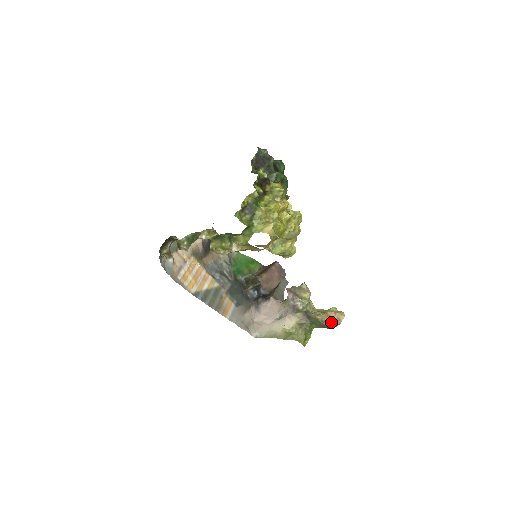
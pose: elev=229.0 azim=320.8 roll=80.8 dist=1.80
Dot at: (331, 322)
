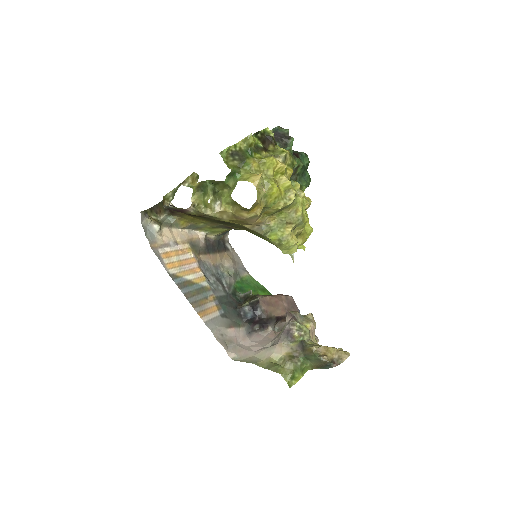
Dot at: (329, 358)
